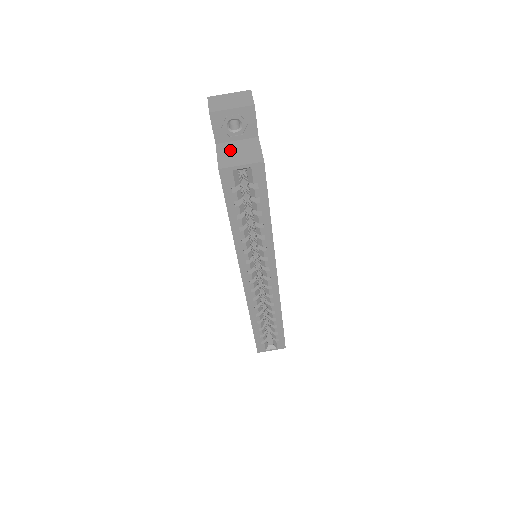
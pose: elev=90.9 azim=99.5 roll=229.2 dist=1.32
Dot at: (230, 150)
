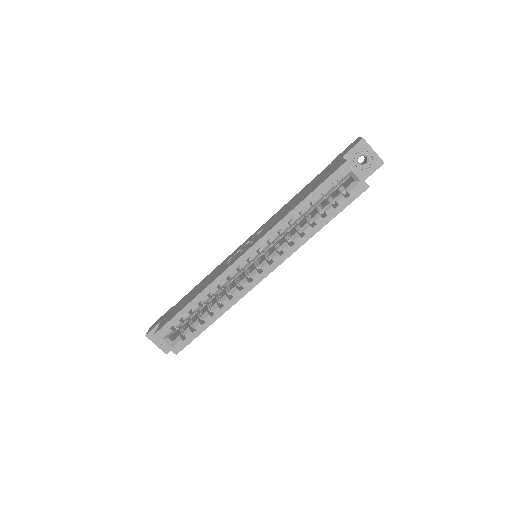
Dot at: occluded
